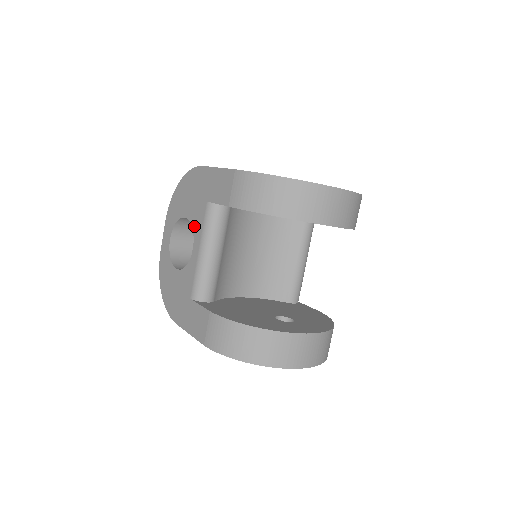
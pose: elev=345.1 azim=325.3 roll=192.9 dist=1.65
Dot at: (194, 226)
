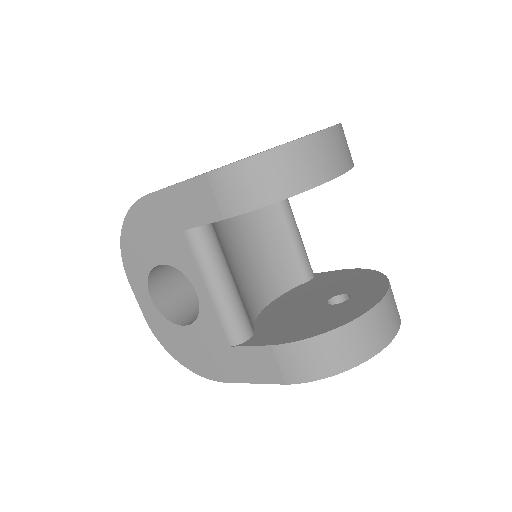
Dot at: (181, 267)
